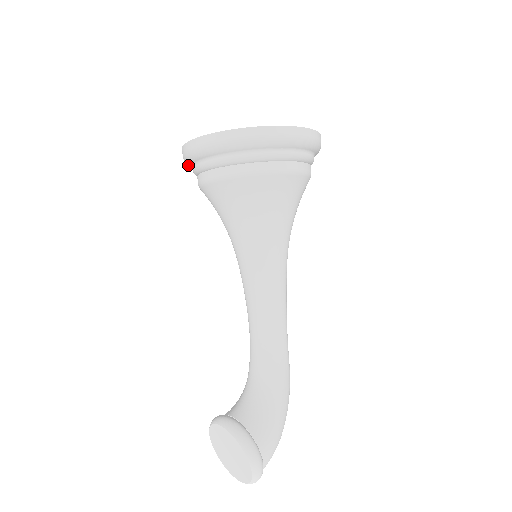
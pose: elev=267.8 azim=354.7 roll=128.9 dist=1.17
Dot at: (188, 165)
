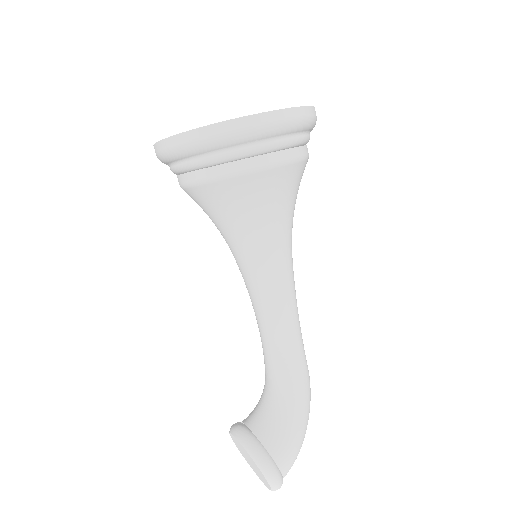
Dot at: occluded
